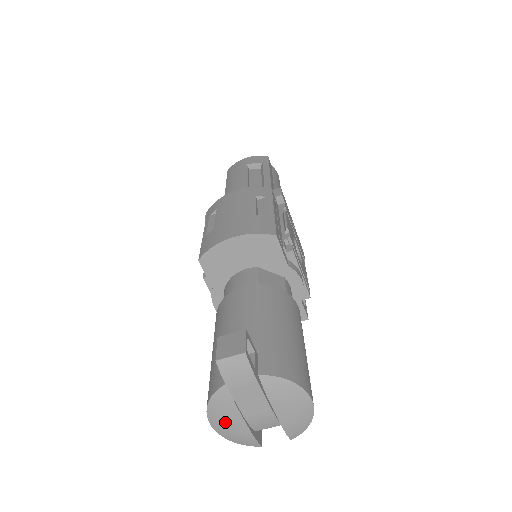
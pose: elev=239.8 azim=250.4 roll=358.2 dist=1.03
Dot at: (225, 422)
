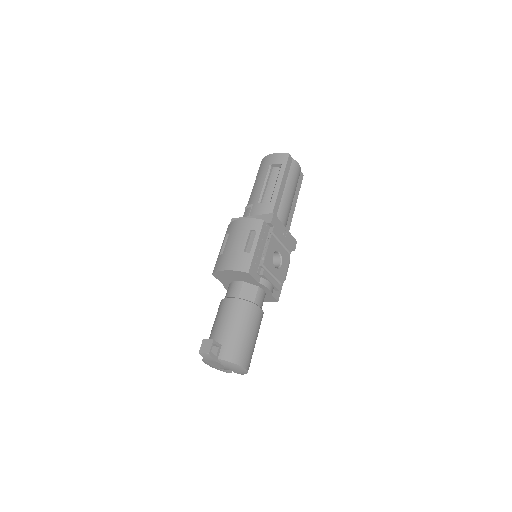
Dot at: (211, 366)
